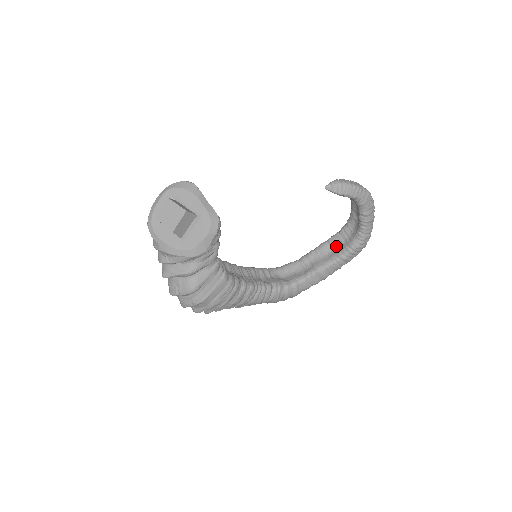
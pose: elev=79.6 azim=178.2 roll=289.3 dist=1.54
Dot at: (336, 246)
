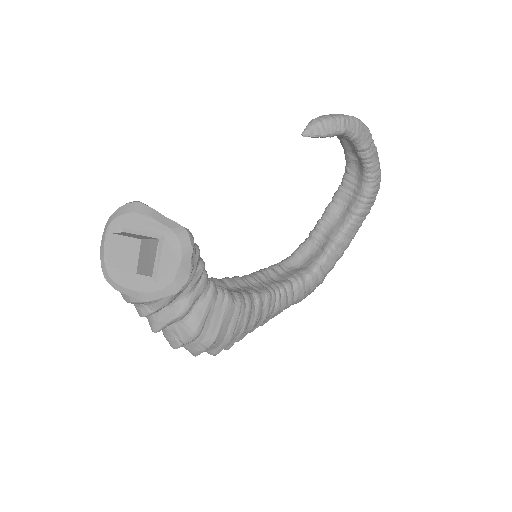
Dot at: (345, 203)
